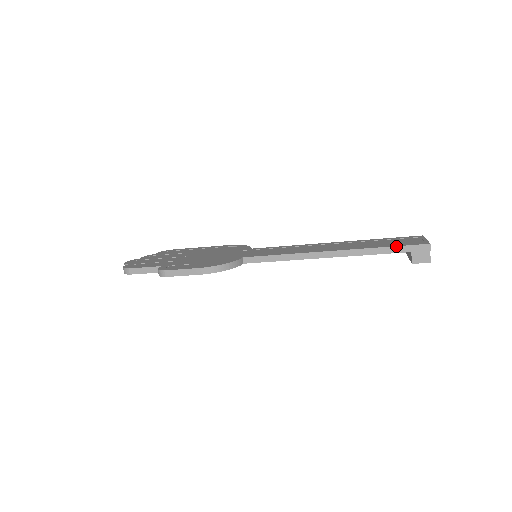
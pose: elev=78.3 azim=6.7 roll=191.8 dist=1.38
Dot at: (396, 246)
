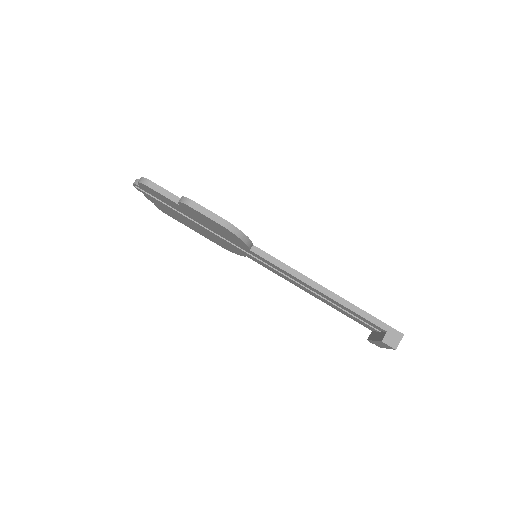
Dot at: occluded
